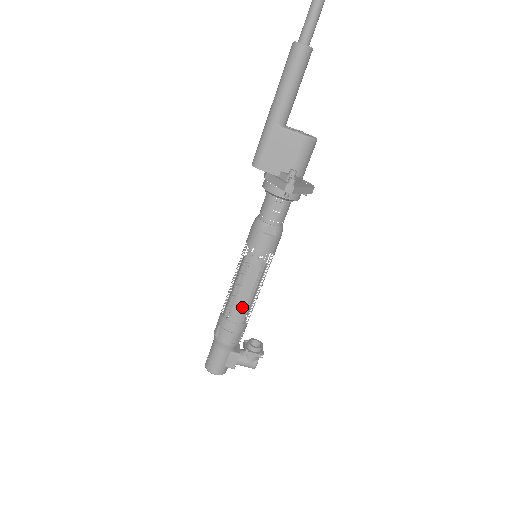
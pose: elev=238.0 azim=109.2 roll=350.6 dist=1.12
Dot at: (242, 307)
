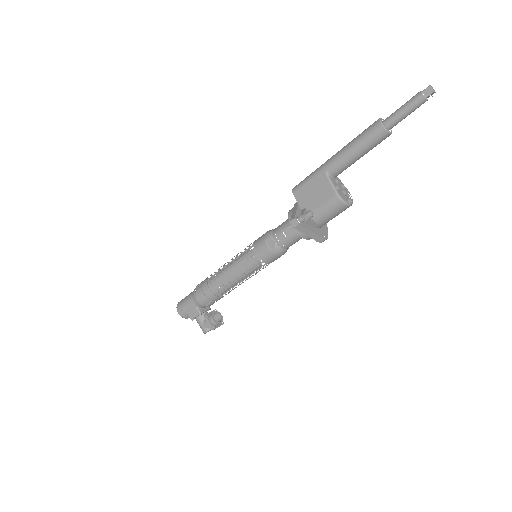
Dot at: (221, 282)
